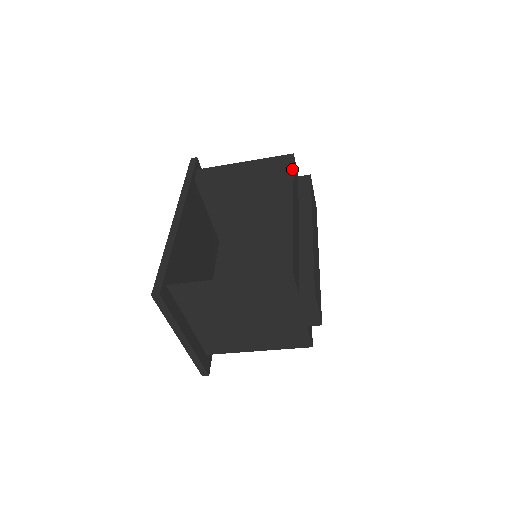
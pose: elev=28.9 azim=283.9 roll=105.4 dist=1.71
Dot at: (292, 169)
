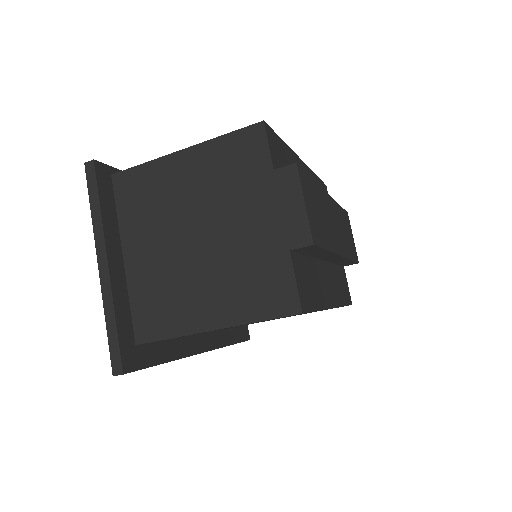
Dot at: occluded
